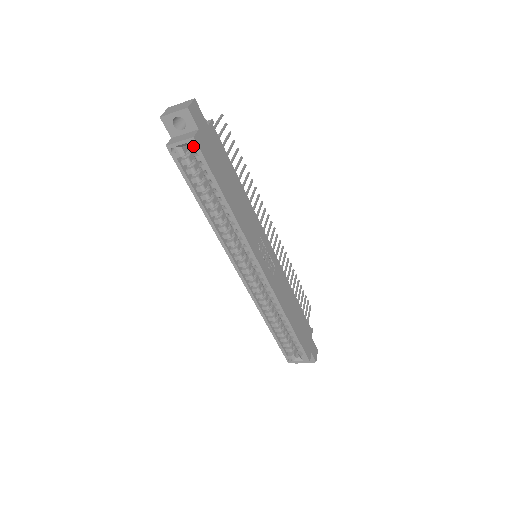
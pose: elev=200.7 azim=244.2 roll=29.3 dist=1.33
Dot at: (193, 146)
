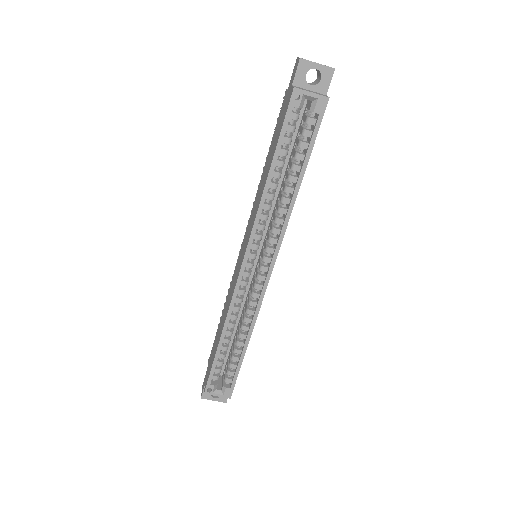
Dot at: (321, 106)
